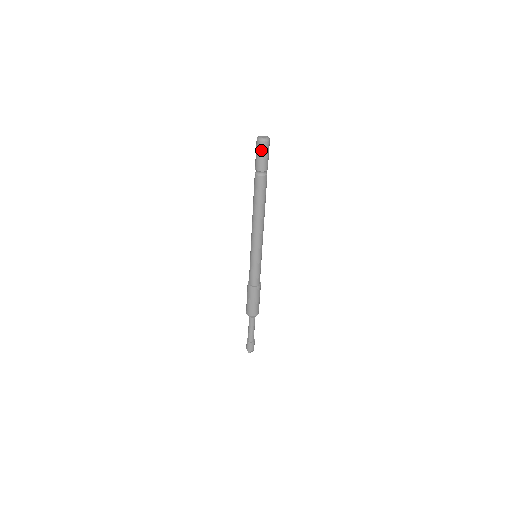
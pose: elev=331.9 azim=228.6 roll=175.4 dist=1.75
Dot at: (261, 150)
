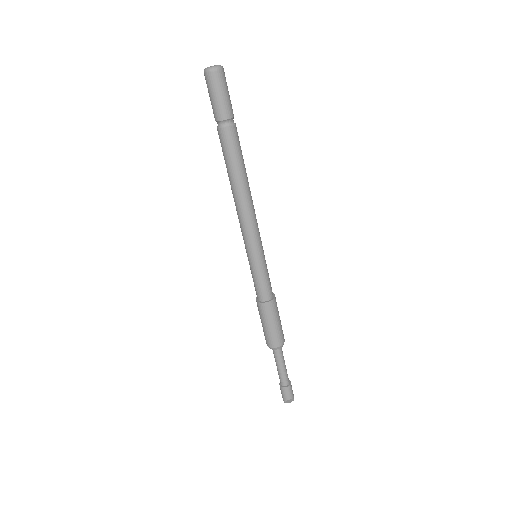
Dot at: (209, 87)
